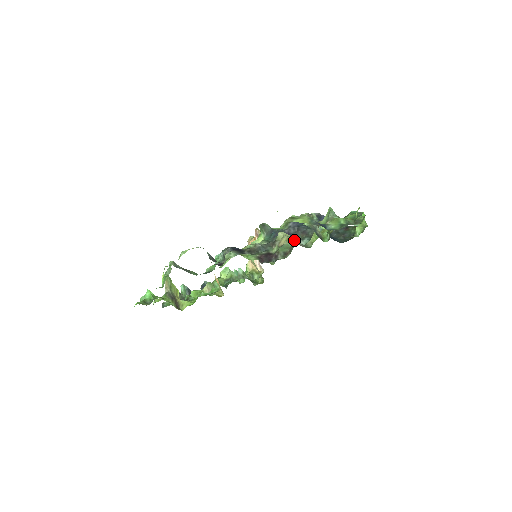
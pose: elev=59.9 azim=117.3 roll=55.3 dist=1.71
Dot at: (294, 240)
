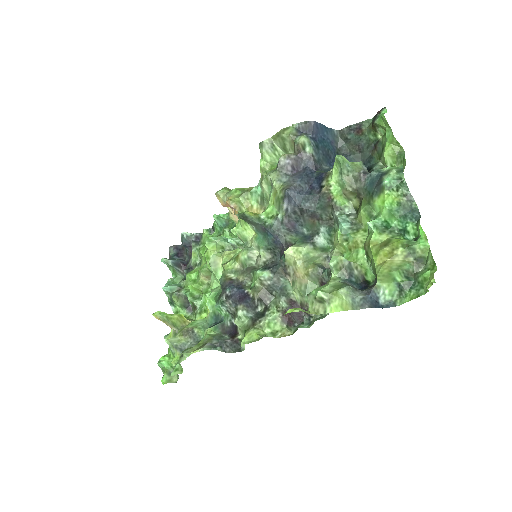
Dot at: (319, 278)
